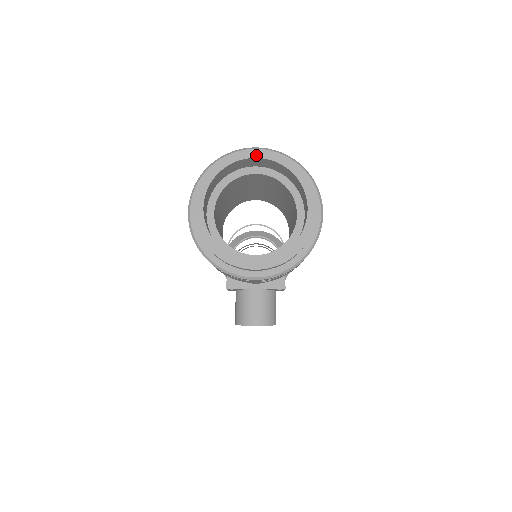
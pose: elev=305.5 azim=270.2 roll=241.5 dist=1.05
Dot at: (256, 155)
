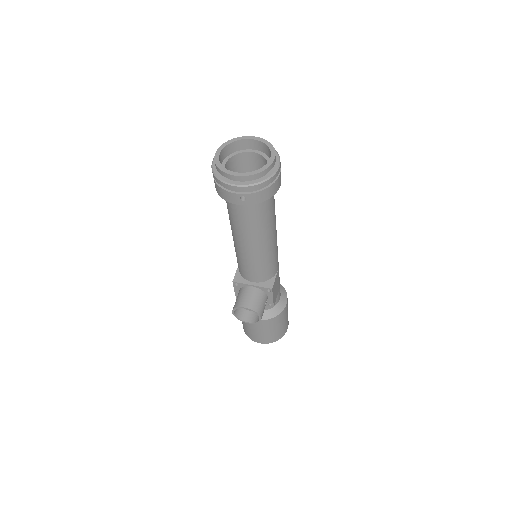
Dot at: (252, 138)
